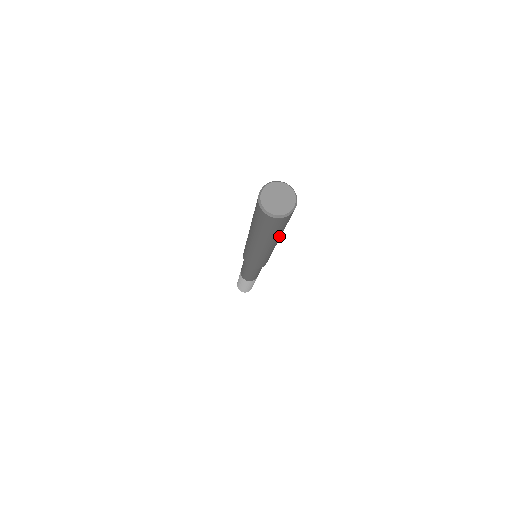
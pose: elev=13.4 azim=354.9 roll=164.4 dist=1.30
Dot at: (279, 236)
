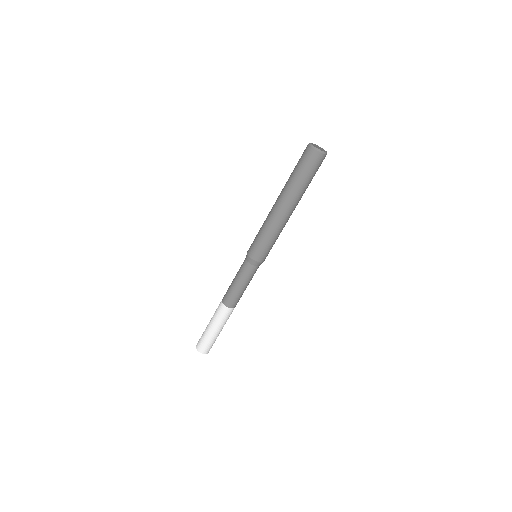
Dot at: occluded
